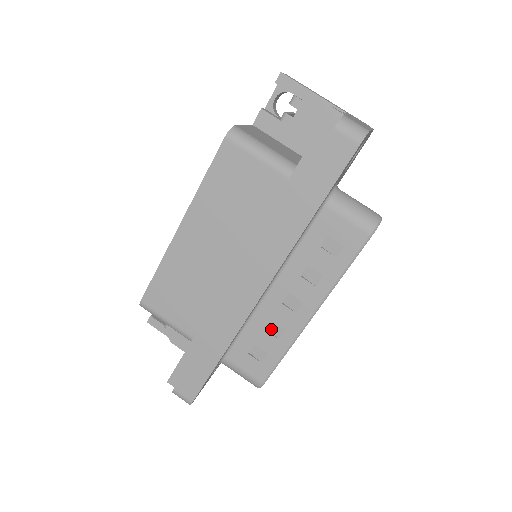
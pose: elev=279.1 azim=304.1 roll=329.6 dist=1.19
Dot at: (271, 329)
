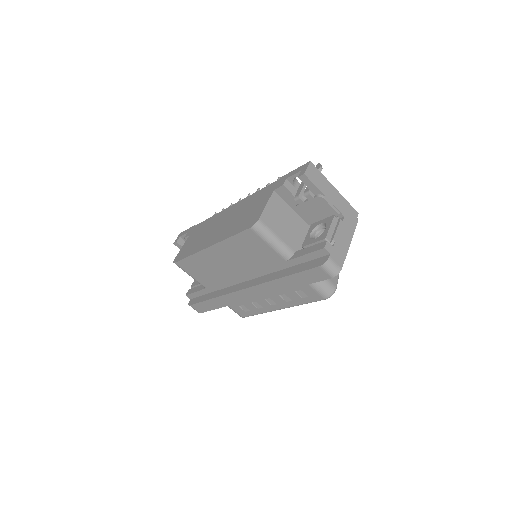
Dot at: (255, 303)
